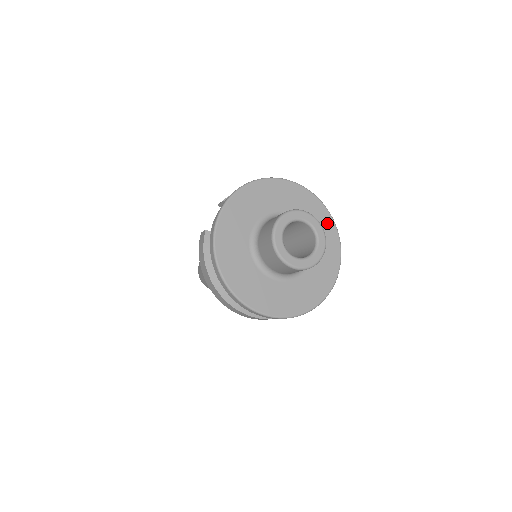
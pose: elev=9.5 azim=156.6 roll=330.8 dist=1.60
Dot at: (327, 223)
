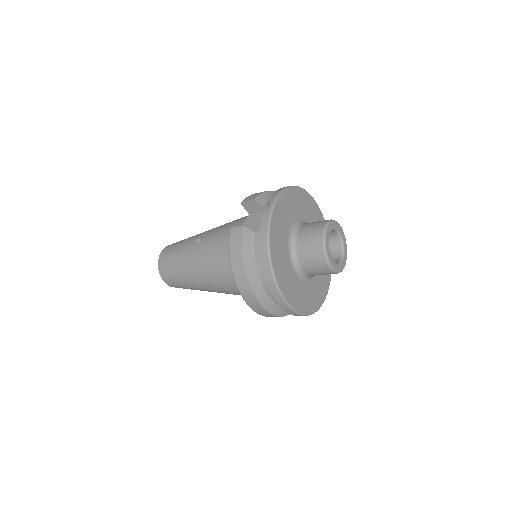
Dot at: occluded
